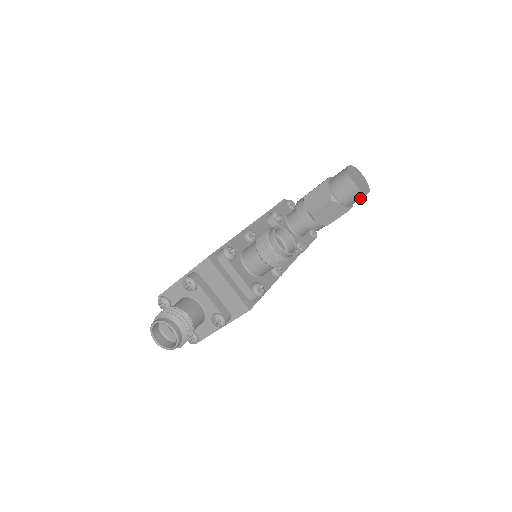
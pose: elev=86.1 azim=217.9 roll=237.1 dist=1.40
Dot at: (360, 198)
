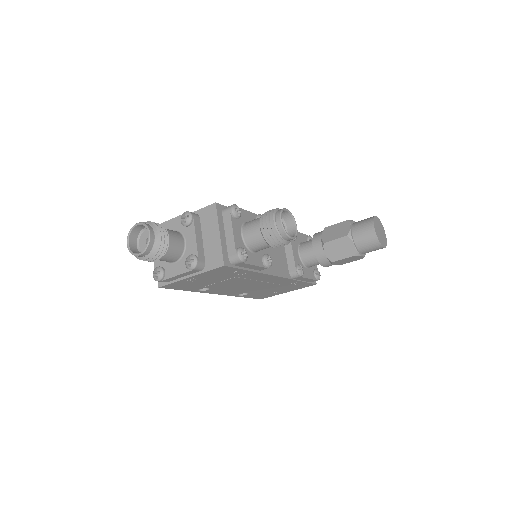
Dot at: (374, 248)
